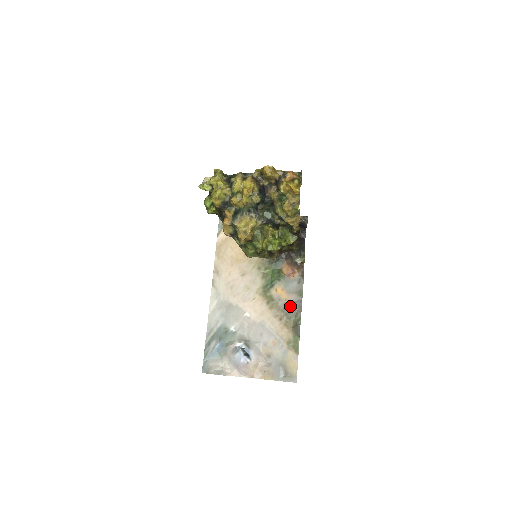
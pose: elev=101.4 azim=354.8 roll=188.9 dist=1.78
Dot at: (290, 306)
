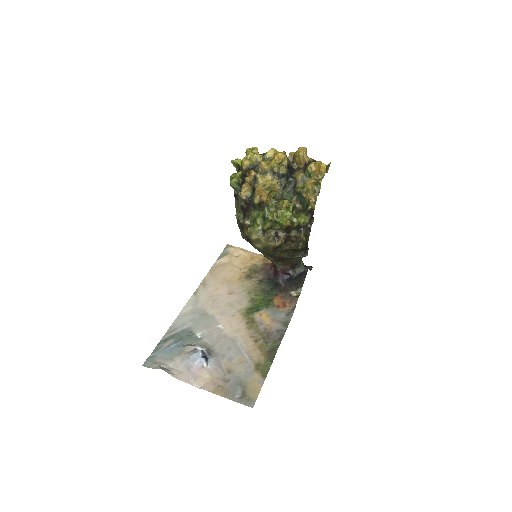
Dot at: (271, 332)
